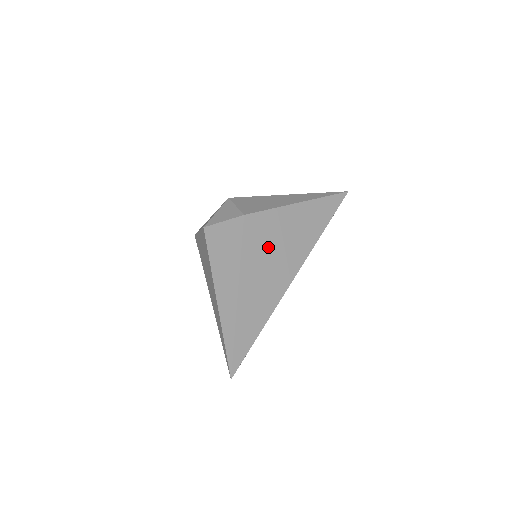
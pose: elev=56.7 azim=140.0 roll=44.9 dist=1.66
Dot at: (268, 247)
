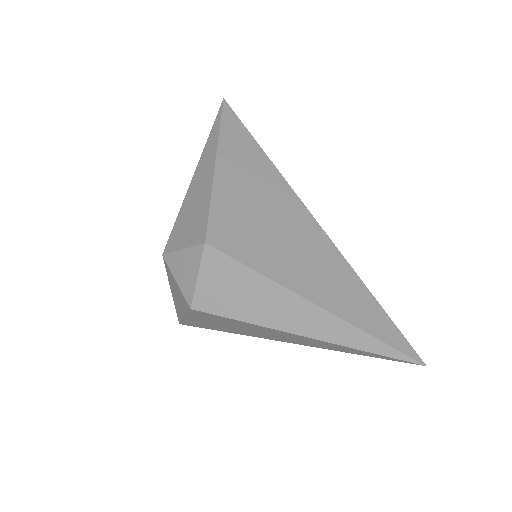
Dot at: (262, 232)
